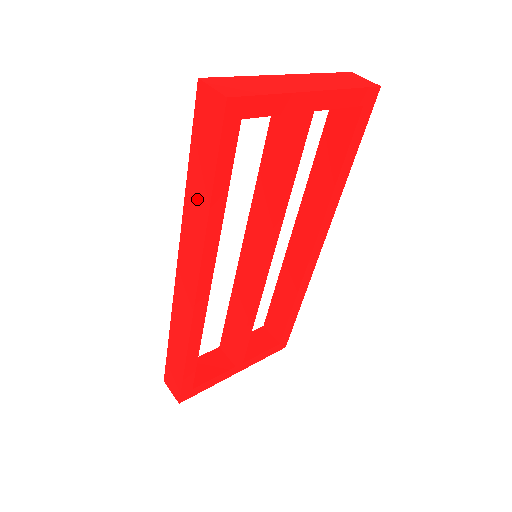
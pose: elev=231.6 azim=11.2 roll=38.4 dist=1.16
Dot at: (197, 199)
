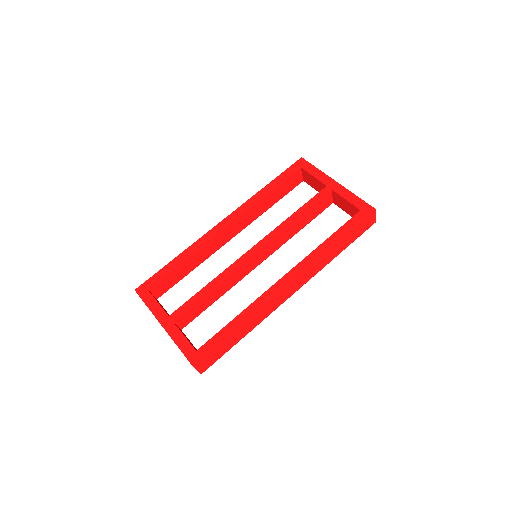
Dot at: occluded
